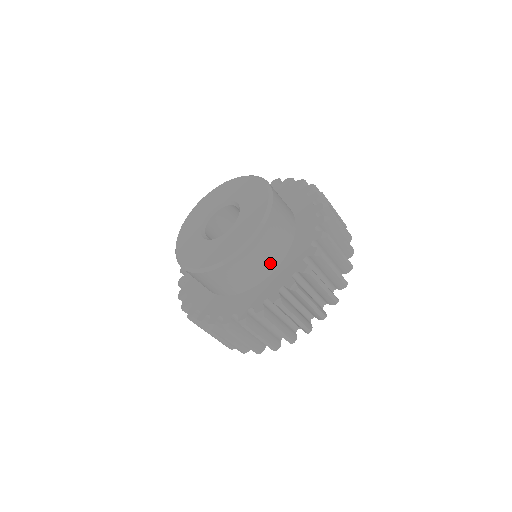
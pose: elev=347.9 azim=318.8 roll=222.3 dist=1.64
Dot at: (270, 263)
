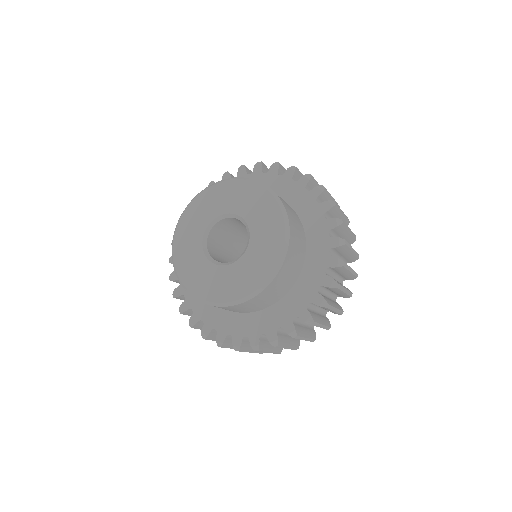
Dot at: (301, 254)
